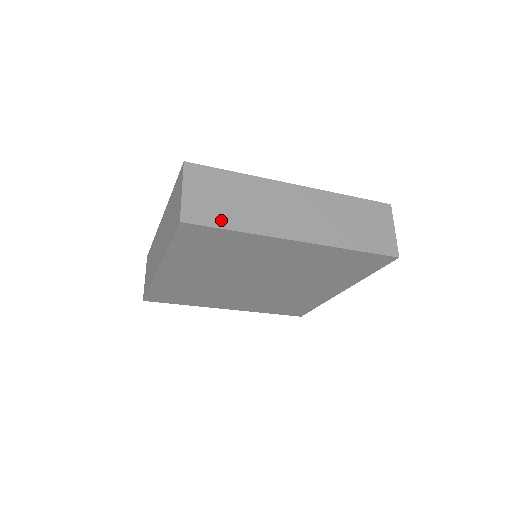
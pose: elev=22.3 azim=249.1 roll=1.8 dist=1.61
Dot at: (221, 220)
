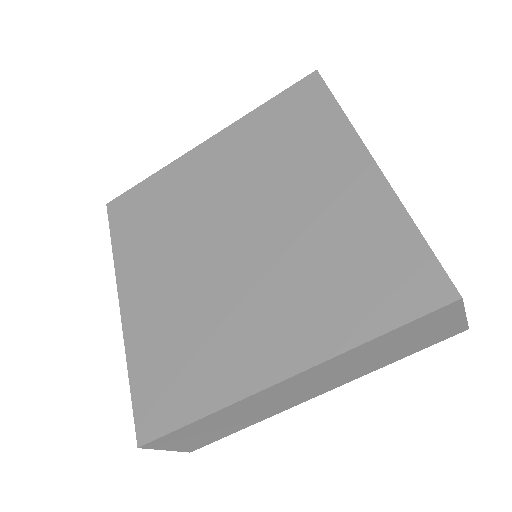
Dot at: occluded
